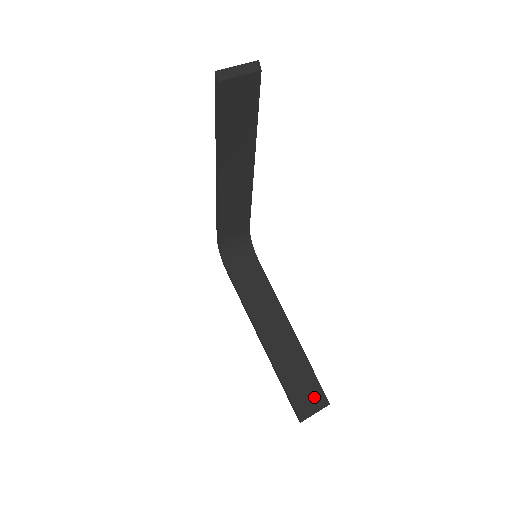
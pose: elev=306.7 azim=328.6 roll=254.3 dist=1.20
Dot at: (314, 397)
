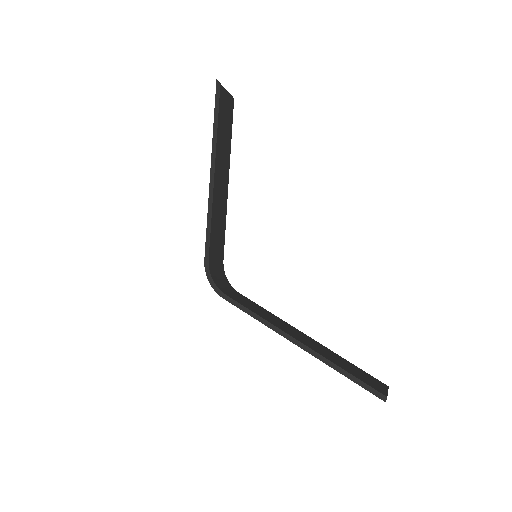
Dot at: (374, 381)
